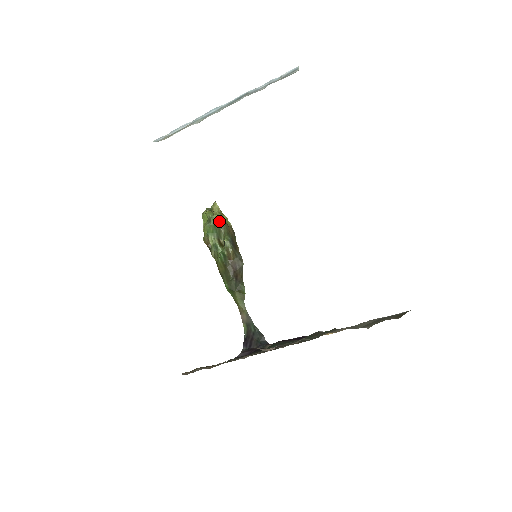
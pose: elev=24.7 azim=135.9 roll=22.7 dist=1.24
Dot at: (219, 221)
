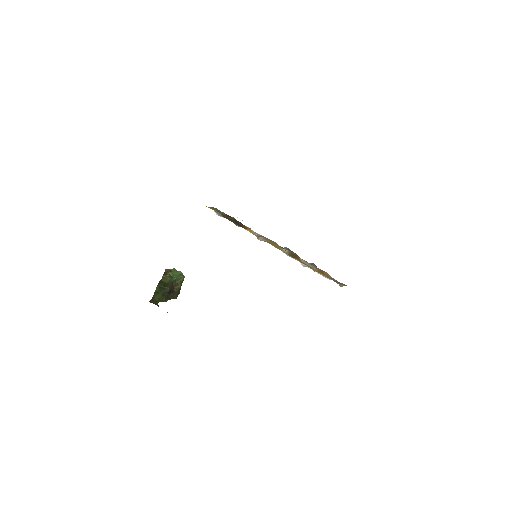
Dot at: occluded
